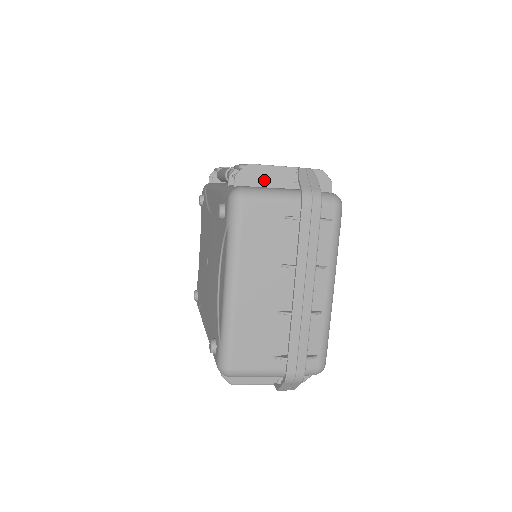
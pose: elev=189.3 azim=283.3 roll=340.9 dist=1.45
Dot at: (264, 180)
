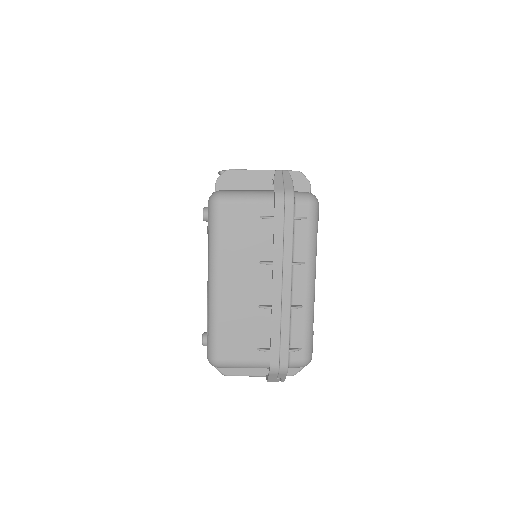
Dot at: (243, 184)
